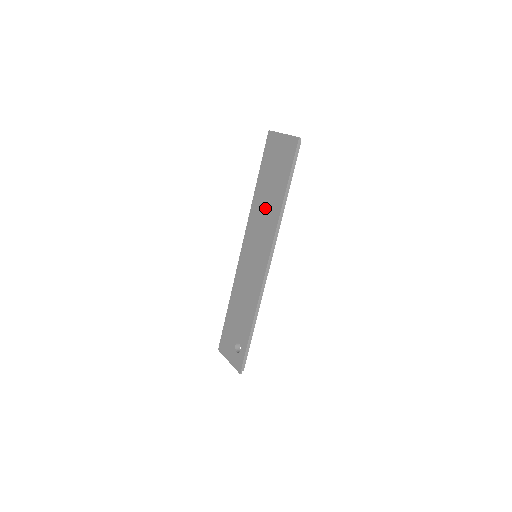
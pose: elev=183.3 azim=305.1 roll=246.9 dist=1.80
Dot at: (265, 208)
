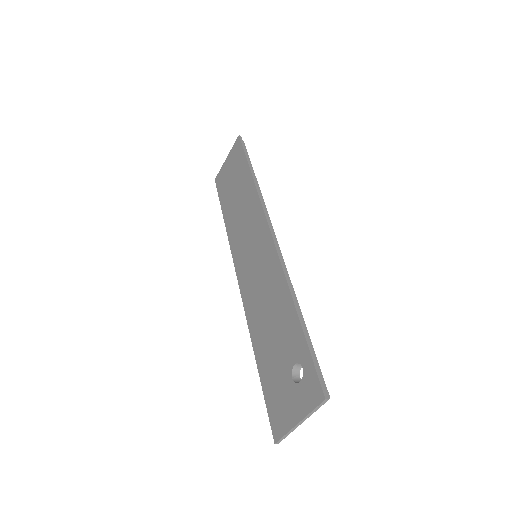
Dot at: (240, 210)
